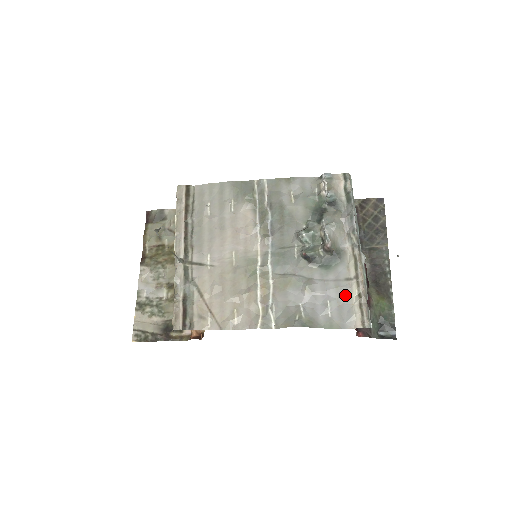
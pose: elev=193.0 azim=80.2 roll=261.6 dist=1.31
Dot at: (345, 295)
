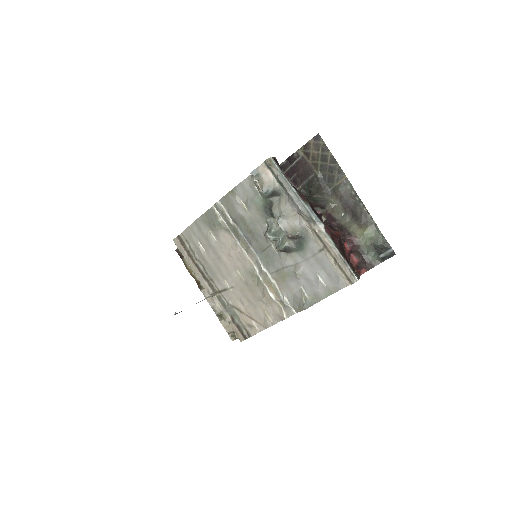
Dot at: (326, 264)
